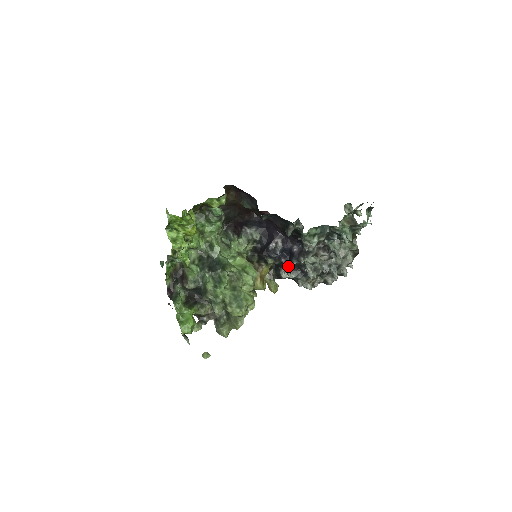
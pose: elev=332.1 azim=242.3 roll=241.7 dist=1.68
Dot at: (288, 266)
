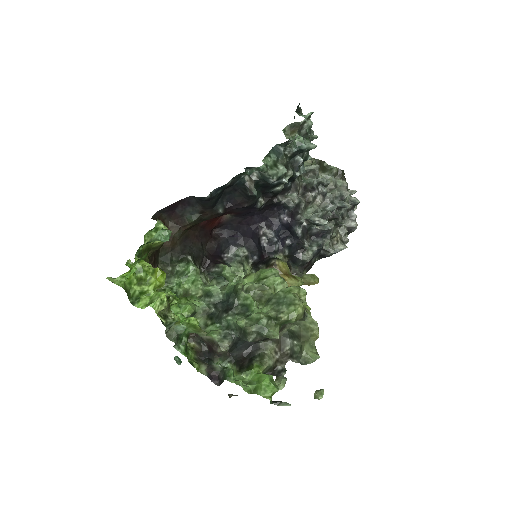
Dot at: (298, 241)
